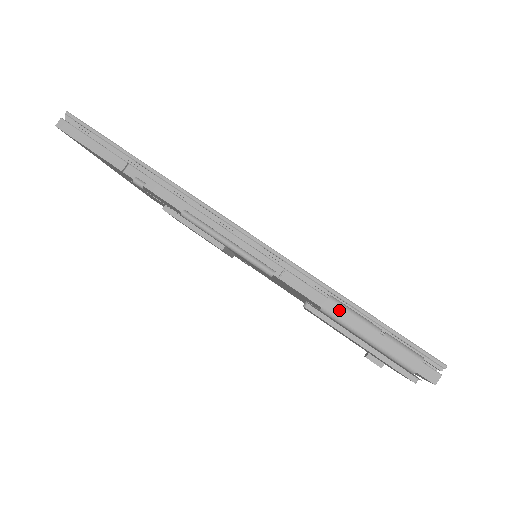
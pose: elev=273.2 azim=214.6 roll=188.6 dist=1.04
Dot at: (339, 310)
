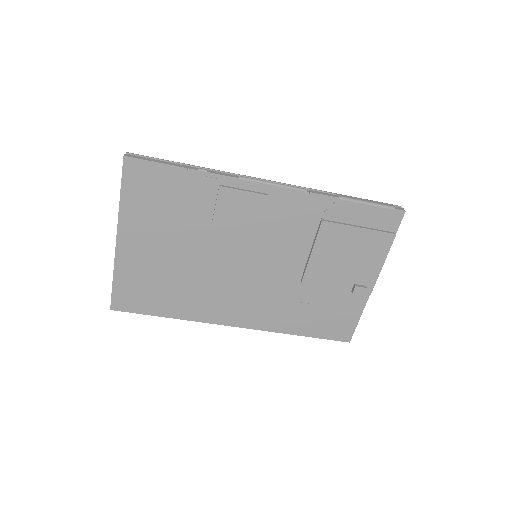
Dot at: (346, 196)
